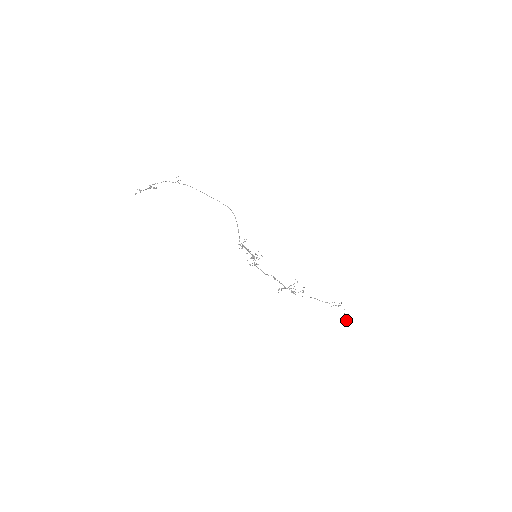
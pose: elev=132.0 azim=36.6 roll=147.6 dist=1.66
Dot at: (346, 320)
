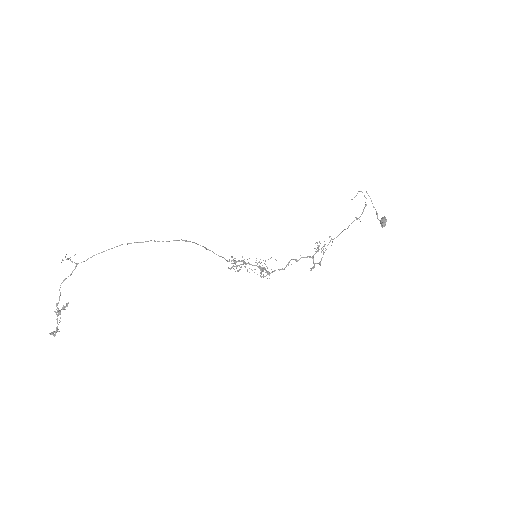
Dot at: (386, 220)
